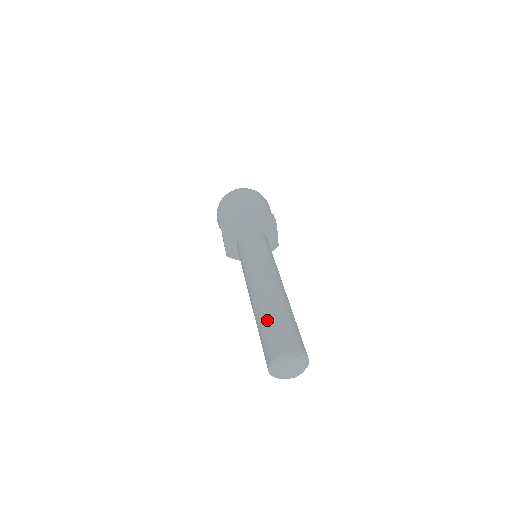
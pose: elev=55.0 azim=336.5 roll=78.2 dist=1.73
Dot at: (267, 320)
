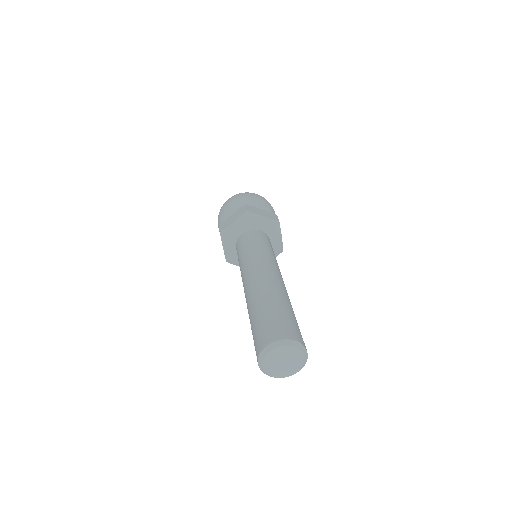
Dot at: (283, 305)
